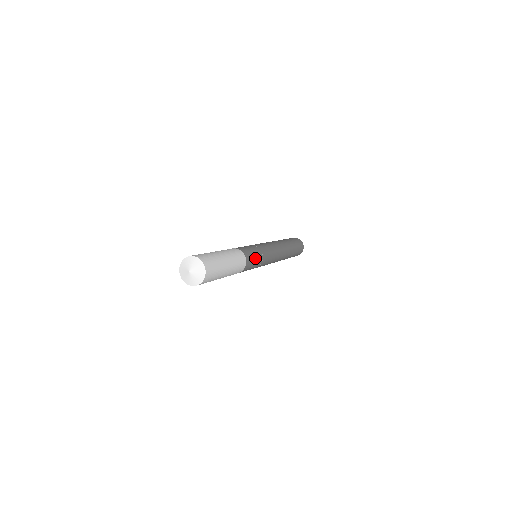
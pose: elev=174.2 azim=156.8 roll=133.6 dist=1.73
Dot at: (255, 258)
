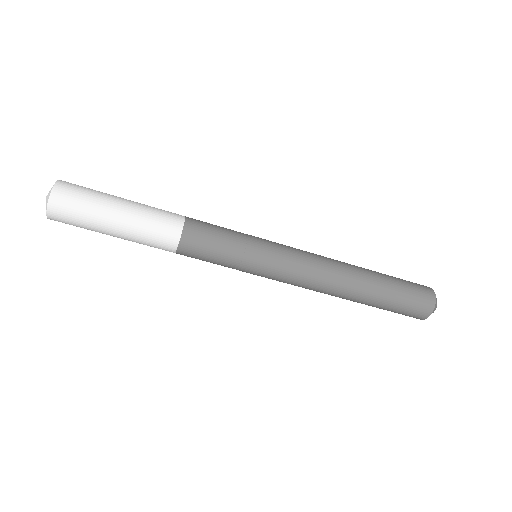
Dot at: occluded
